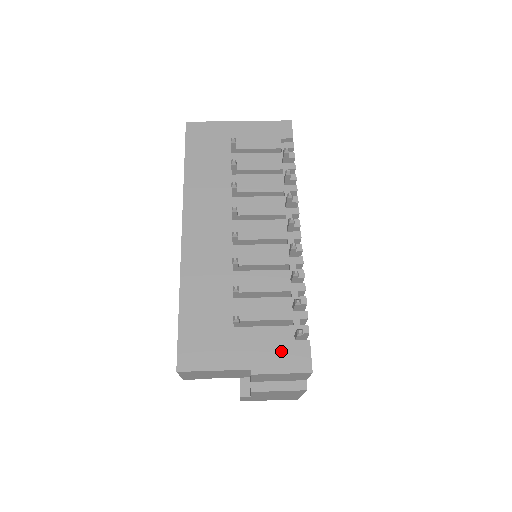
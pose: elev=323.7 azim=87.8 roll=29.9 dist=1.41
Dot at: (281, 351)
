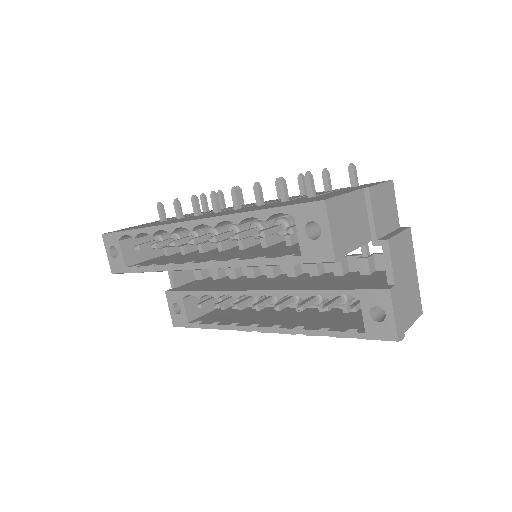
Dot at: occluded
